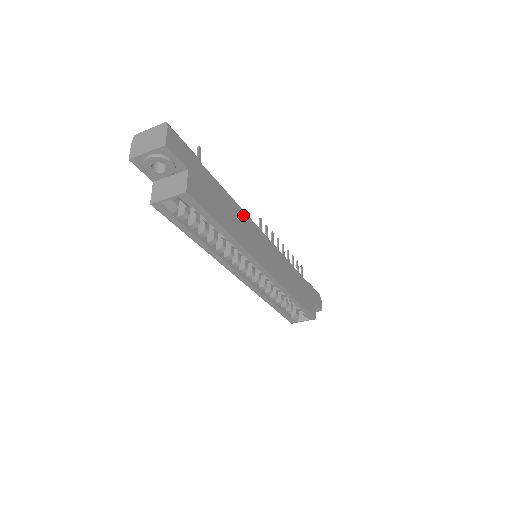
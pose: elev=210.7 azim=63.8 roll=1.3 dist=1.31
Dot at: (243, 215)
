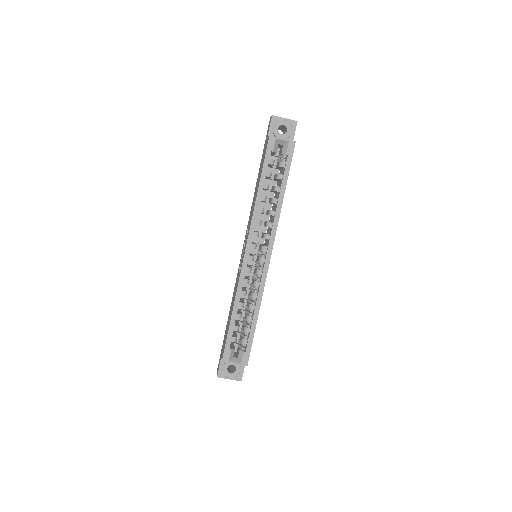
Dot at: occluded
